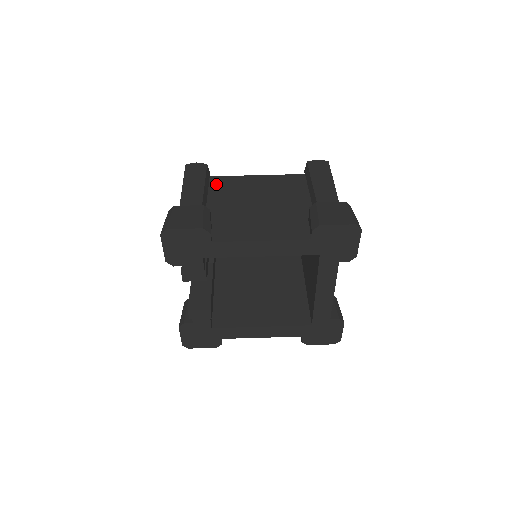
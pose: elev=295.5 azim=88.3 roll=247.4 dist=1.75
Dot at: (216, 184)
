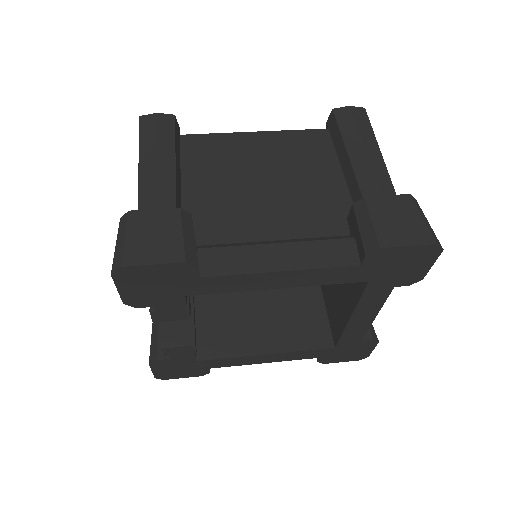
Dot at: (192, 150)
